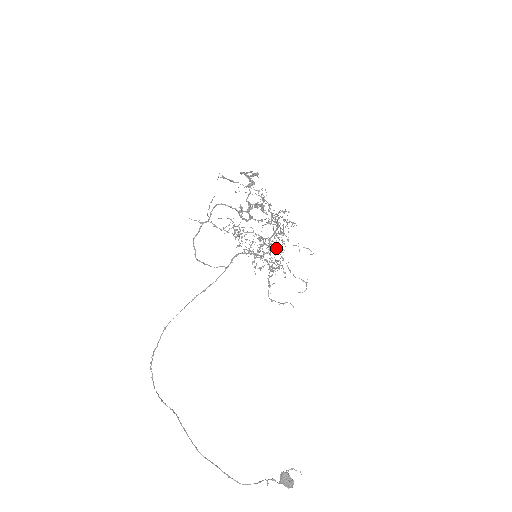
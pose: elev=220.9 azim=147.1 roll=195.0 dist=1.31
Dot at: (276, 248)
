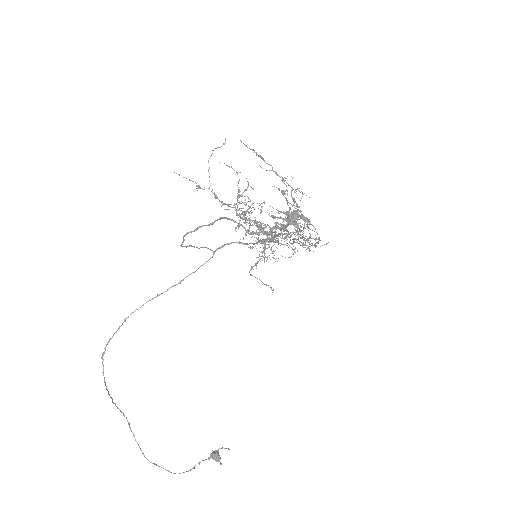
Dot at: (282, 244)
